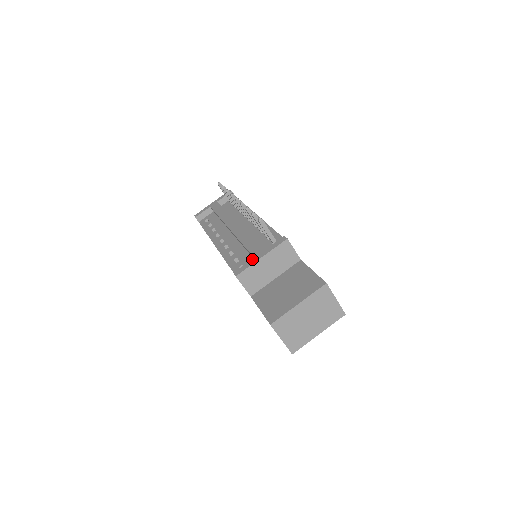
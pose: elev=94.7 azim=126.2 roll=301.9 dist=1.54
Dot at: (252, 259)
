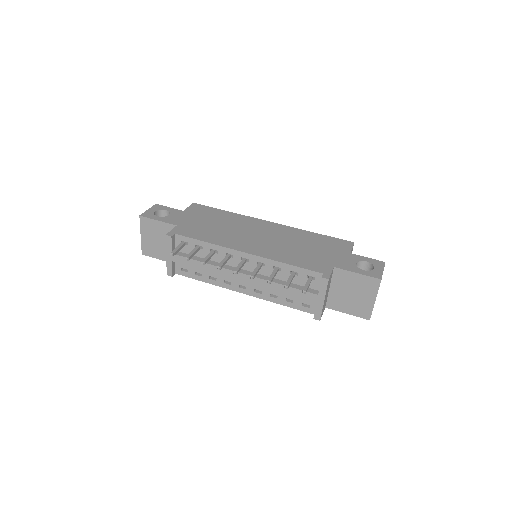
Dot at: (317, 305)
